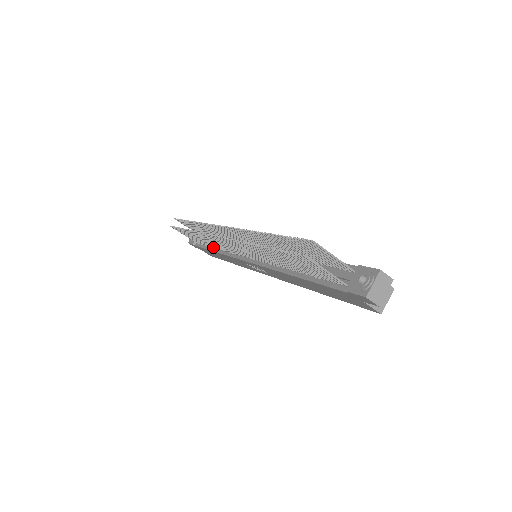
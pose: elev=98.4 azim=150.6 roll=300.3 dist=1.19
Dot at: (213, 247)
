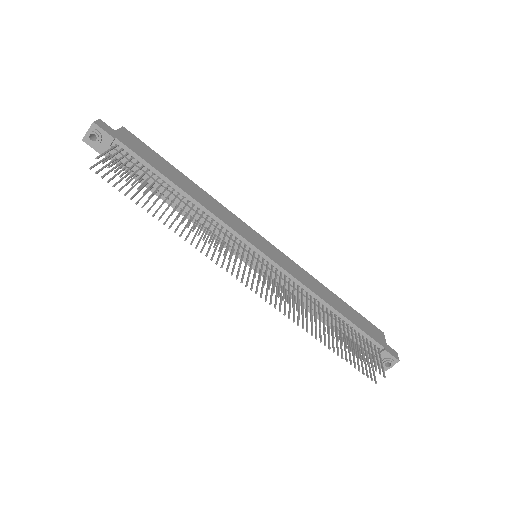
Dot at: occluded
